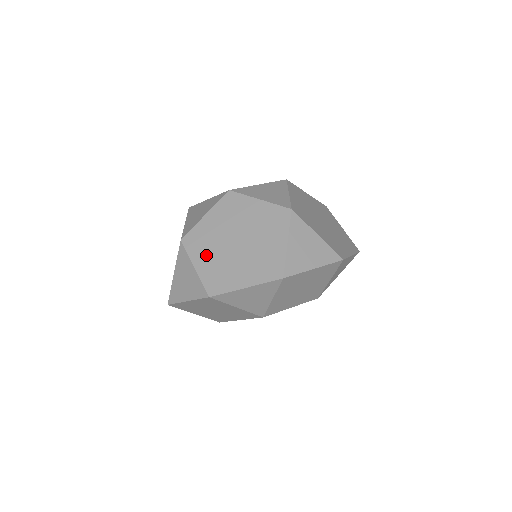
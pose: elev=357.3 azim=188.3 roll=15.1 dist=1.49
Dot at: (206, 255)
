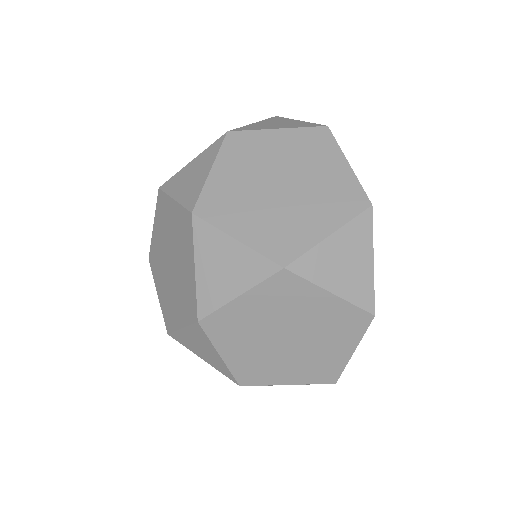
Dot at: (280, 372)
